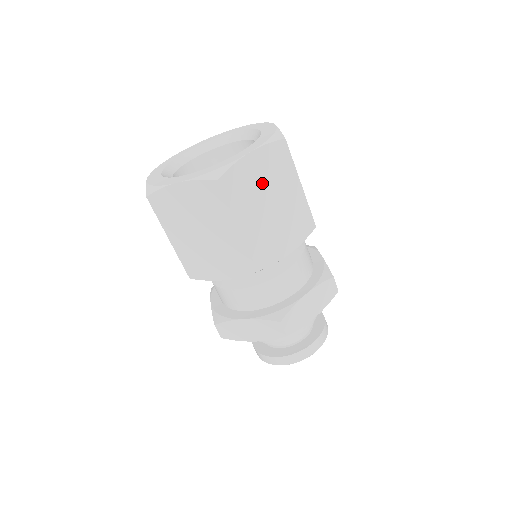
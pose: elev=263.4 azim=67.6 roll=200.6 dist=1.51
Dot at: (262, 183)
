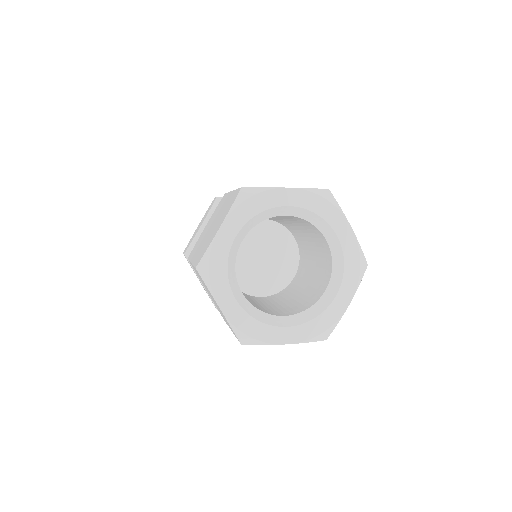
Dot at: occluded
